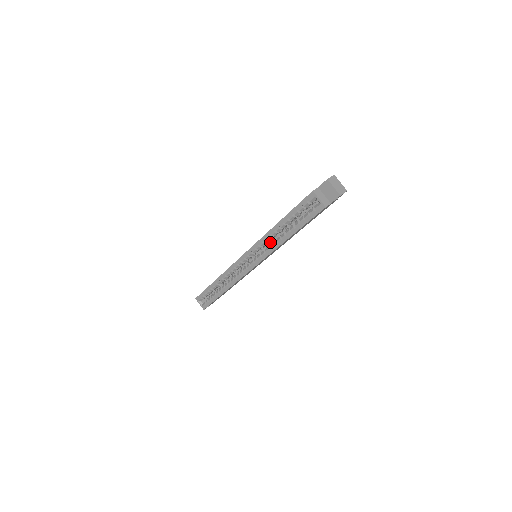
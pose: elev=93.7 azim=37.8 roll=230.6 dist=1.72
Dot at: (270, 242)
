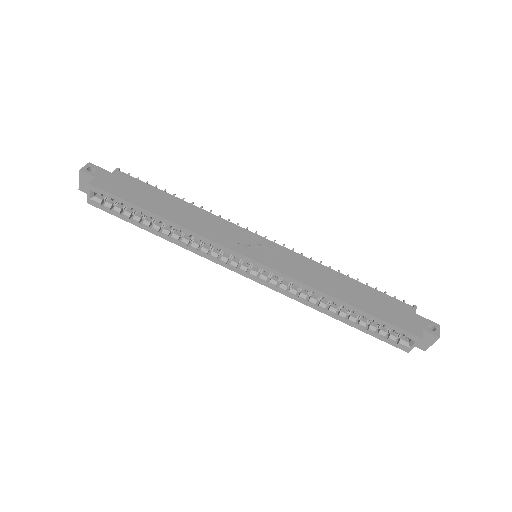
Dot at: occluded
